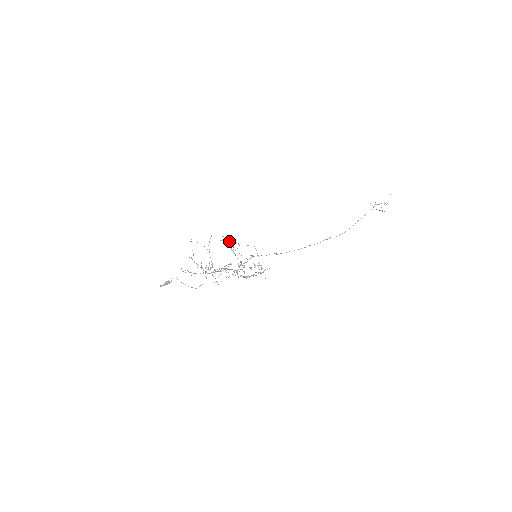
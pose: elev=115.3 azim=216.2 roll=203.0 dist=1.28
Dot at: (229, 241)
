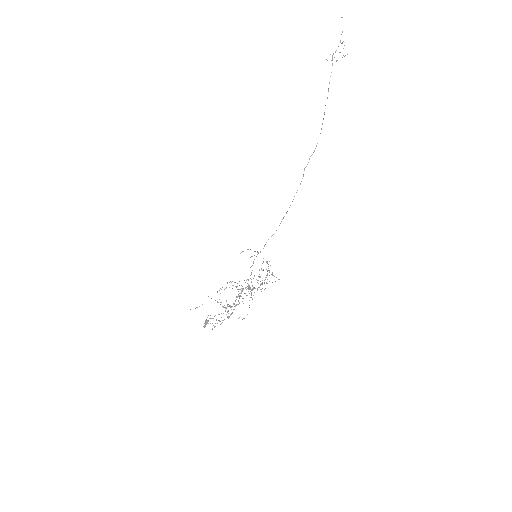
Dot at: occluded
